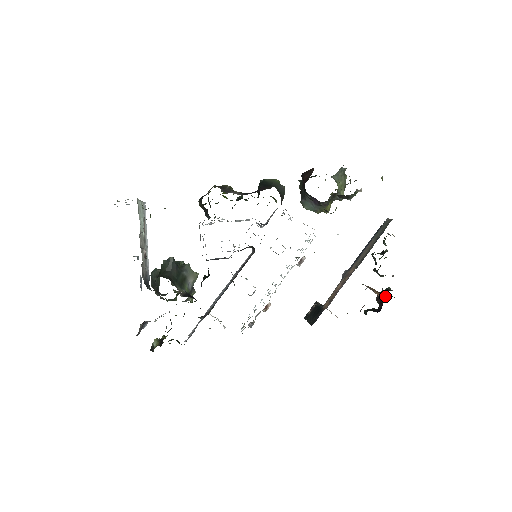
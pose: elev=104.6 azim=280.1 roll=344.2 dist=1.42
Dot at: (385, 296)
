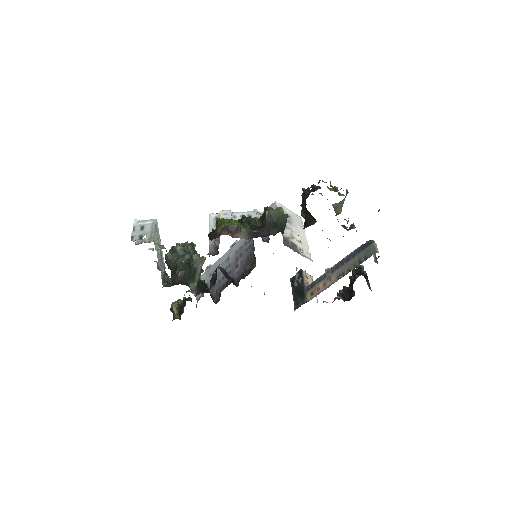
Dot at: (358, 271)
